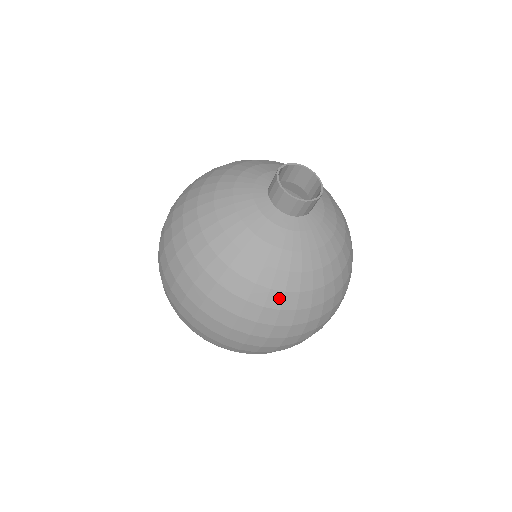
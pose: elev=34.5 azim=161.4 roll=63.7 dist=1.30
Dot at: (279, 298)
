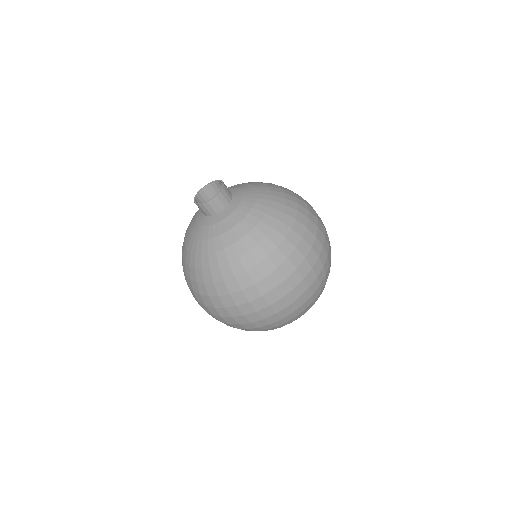
Dot at: (259, 251)
